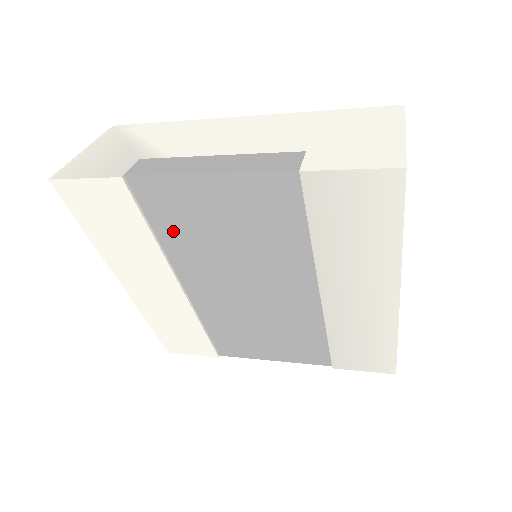
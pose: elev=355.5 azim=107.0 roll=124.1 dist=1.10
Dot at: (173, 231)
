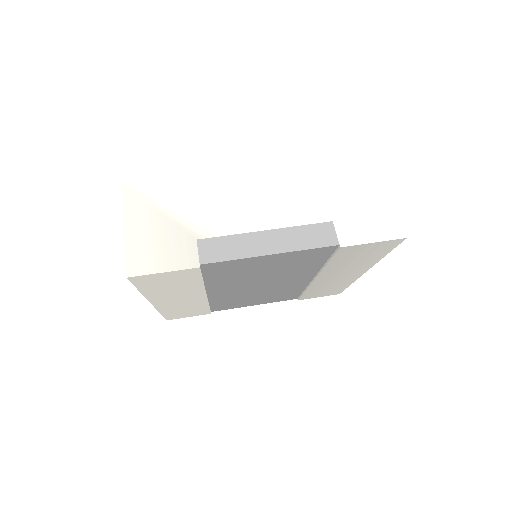
Dot at: (221, 277)
